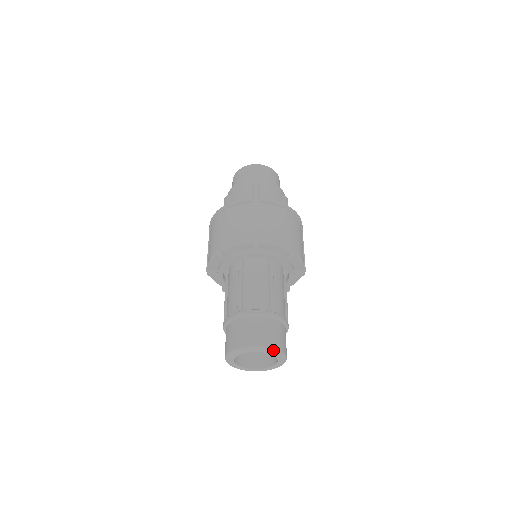
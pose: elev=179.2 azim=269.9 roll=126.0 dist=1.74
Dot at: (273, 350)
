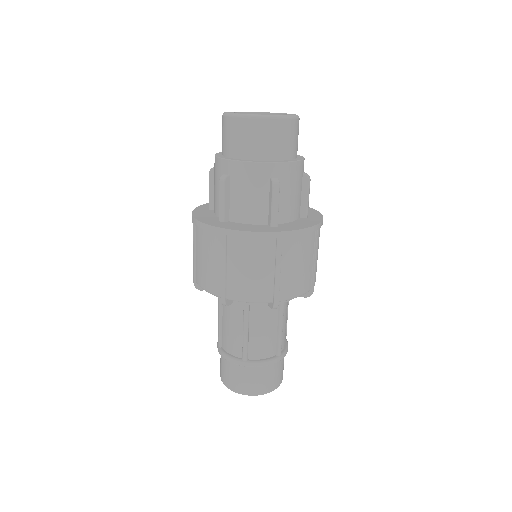
Dot at: occluded
